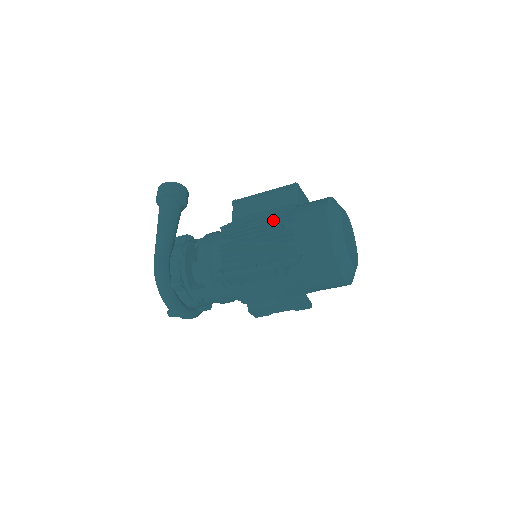
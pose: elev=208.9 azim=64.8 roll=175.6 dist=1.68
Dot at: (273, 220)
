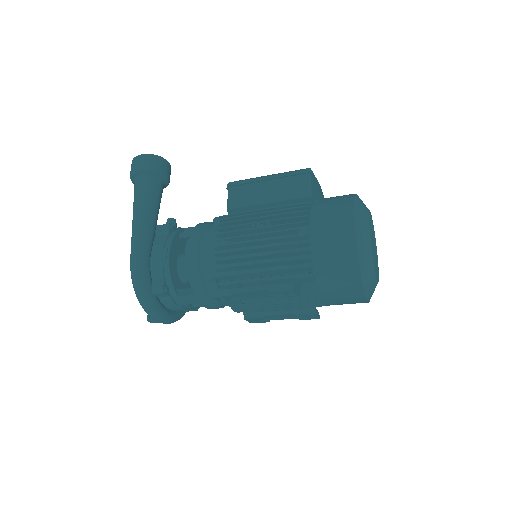
Dot at: (282, 221)
